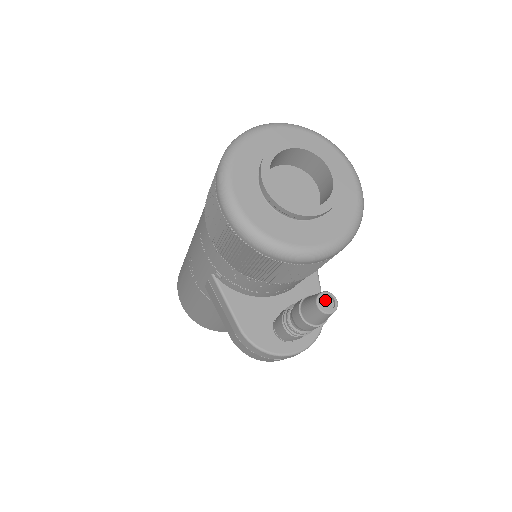
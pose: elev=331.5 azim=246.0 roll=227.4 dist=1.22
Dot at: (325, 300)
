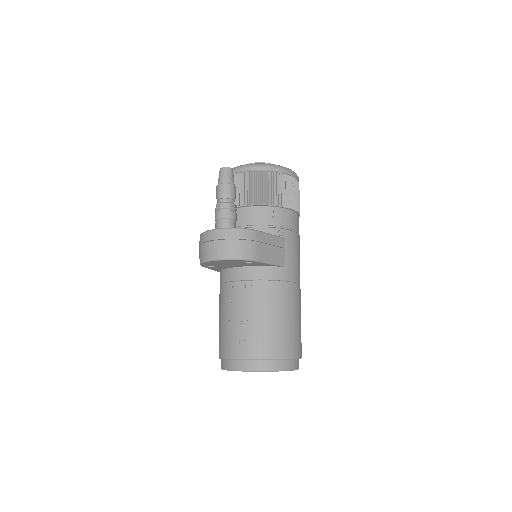
Dot at: occluded
